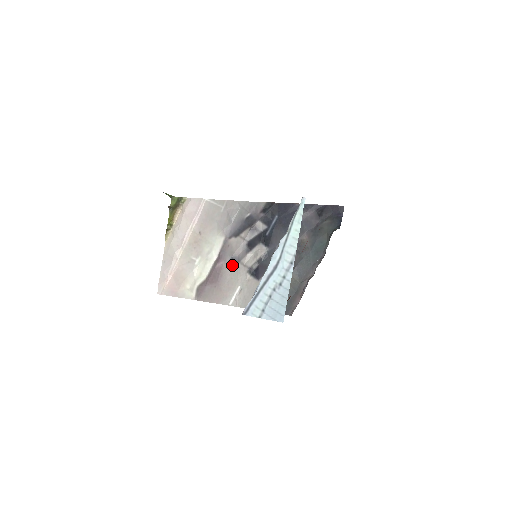
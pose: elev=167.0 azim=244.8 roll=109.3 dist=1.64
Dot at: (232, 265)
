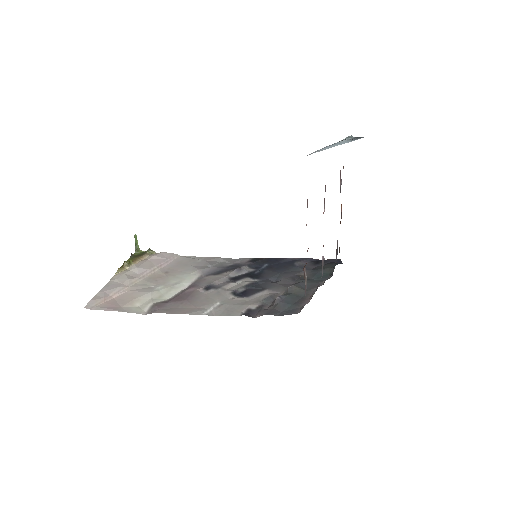
Dot at: (209, 290)
